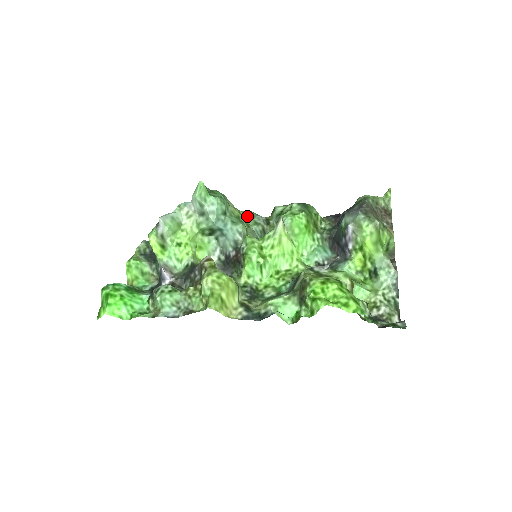
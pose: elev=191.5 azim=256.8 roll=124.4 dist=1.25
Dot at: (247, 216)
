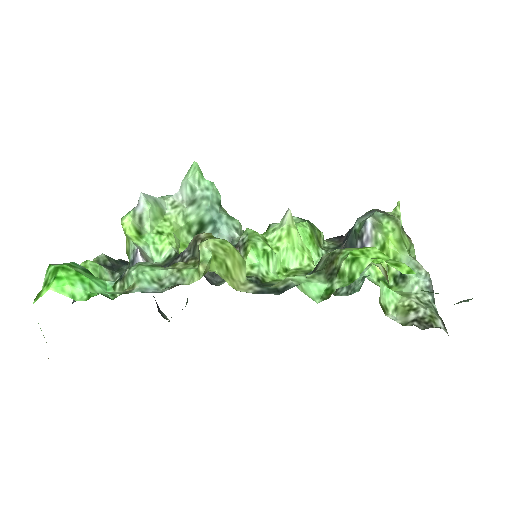
Dot at: occluded
